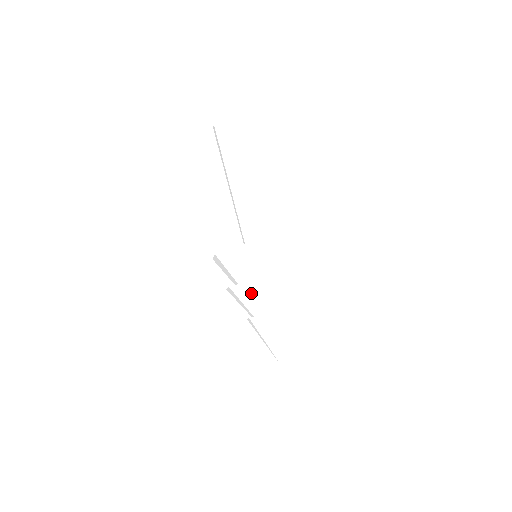
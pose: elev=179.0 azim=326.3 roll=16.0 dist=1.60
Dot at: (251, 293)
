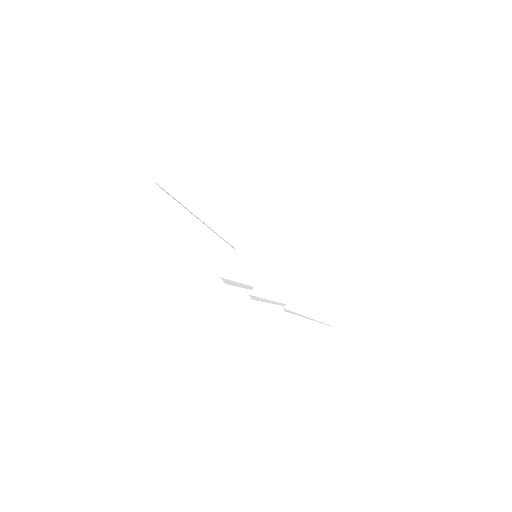
Dot at: (269, 286)
